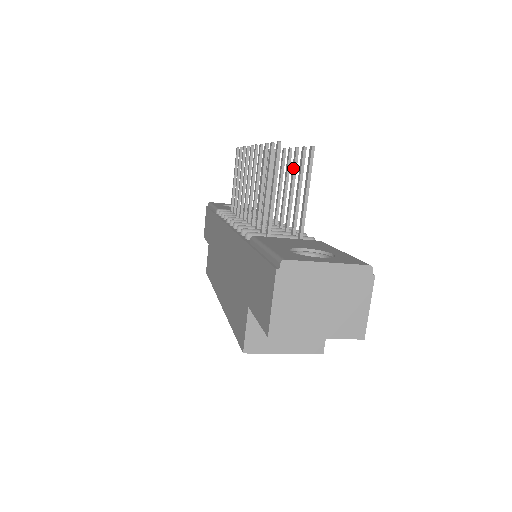
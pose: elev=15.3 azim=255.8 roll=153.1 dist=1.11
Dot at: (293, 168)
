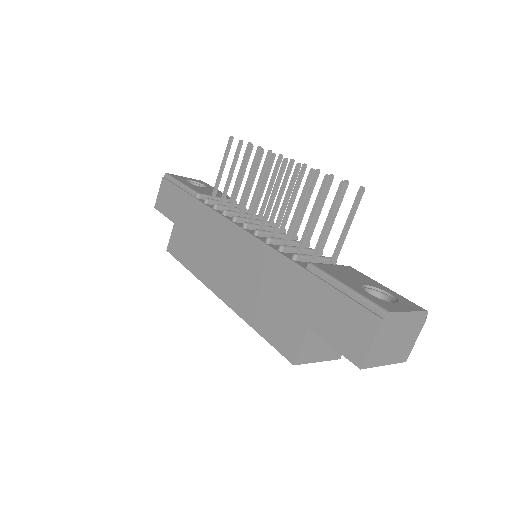
Dot at: (325, 192)
